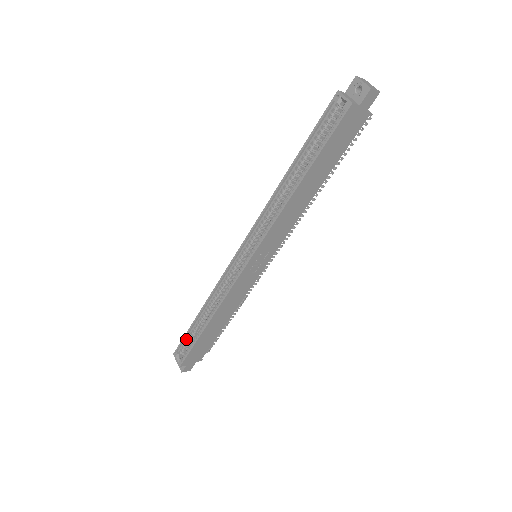
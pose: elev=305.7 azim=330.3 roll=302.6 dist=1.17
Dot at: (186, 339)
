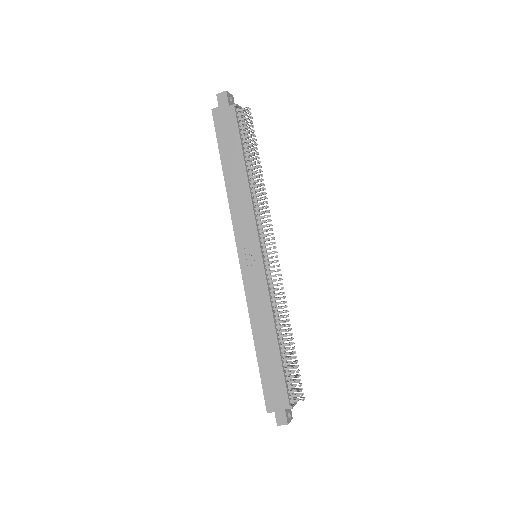
Dot at: occluded
